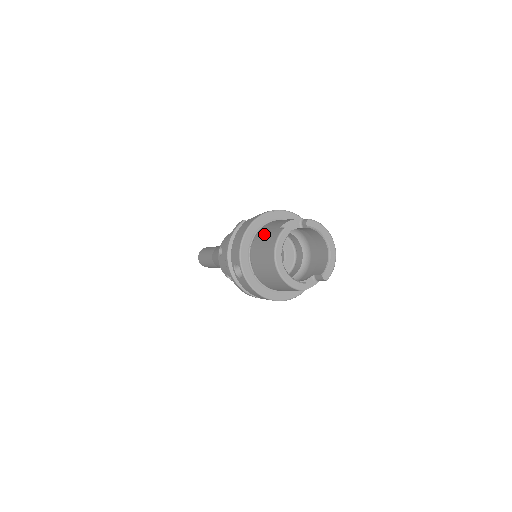
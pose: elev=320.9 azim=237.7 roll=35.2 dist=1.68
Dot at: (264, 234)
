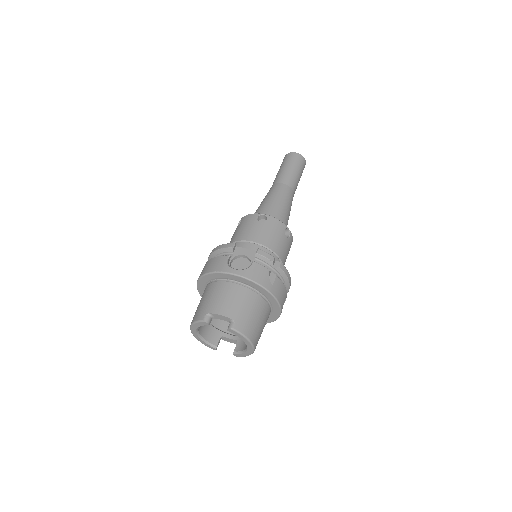
Dot at: (208, 295)
